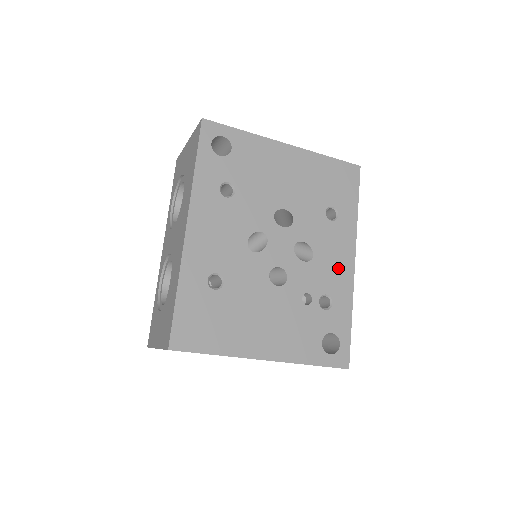
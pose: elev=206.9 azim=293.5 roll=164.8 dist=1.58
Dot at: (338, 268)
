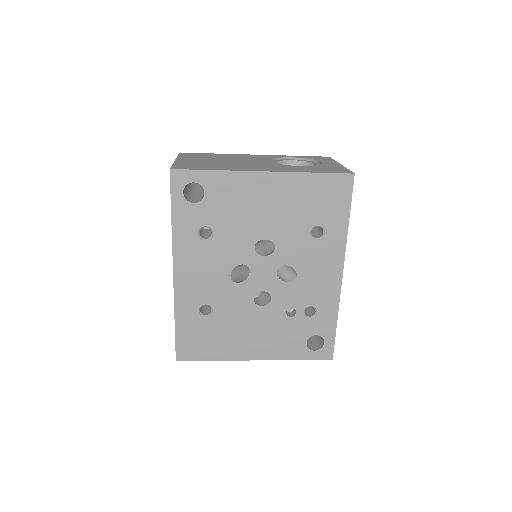
Dot at: (324, 282)
